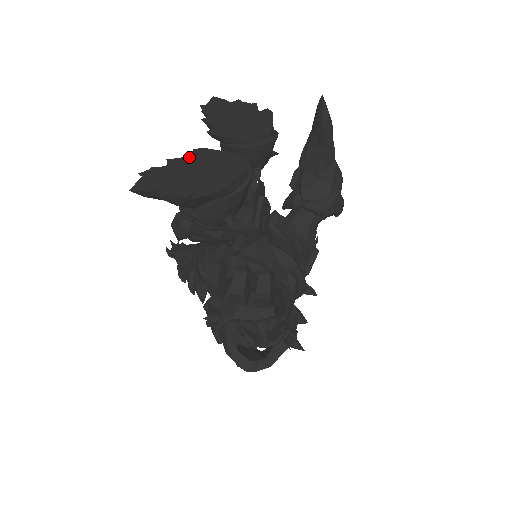
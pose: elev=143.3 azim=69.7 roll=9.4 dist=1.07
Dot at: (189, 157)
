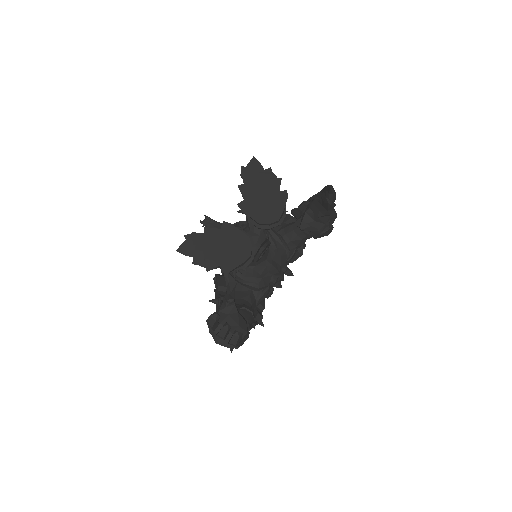
Dot at: (219, 230)
